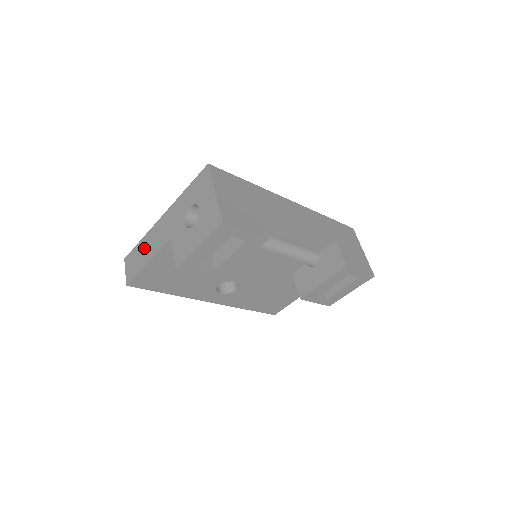
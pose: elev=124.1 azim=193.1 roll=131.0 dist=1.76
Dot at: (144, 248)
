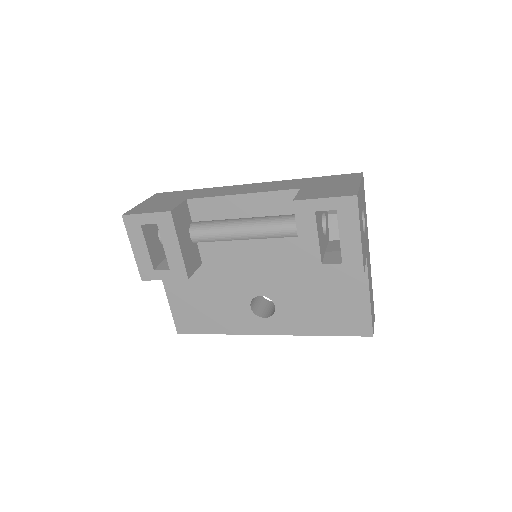
Dot at: occluded
